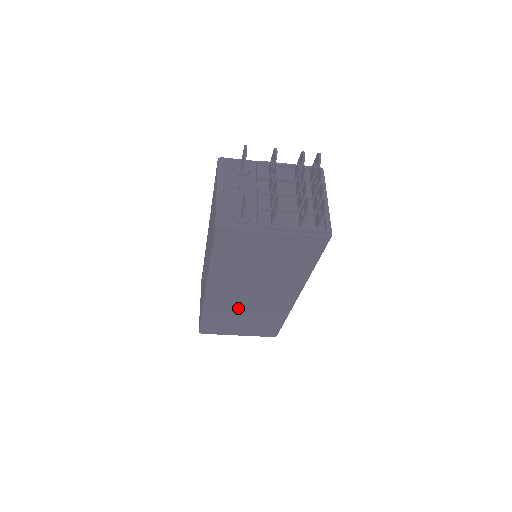
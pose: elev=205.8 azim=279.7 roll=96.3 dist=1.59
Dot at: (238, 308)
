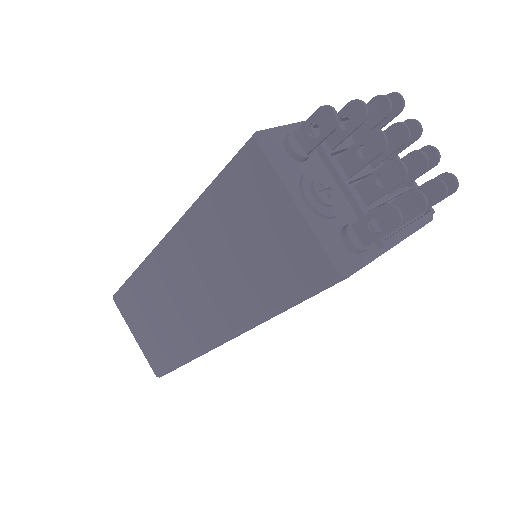
Dot at: occluded
